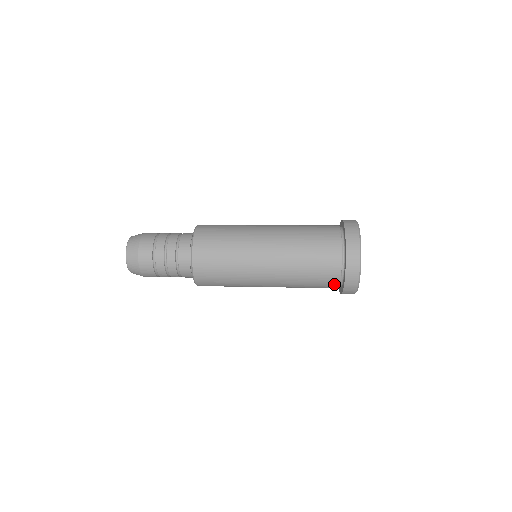
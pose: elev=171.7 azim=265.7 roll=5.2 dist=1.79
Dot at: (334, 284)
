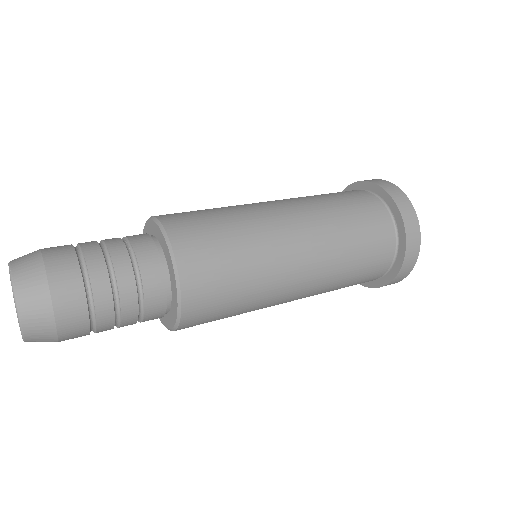
Dot at: (388, 255)
